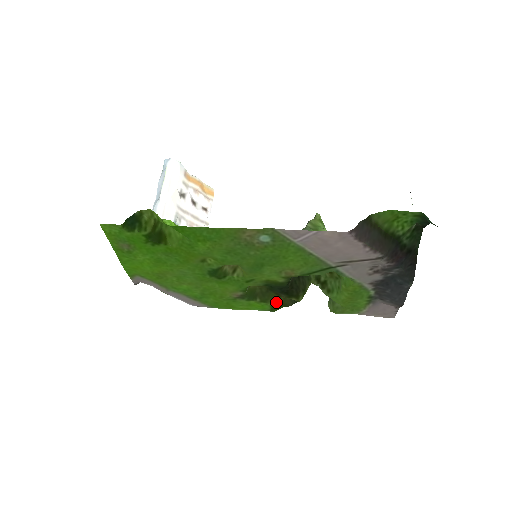
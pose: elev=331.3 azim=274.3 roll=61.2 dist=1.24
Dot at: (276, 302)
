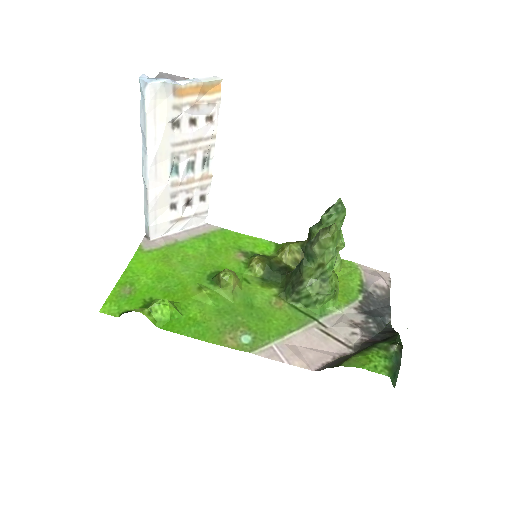
Dot at: (280, 248)
